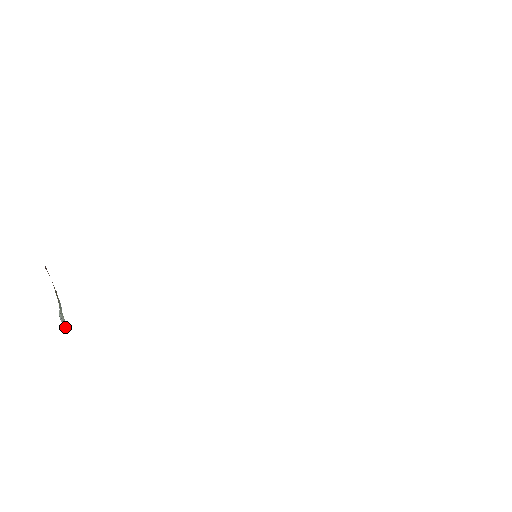
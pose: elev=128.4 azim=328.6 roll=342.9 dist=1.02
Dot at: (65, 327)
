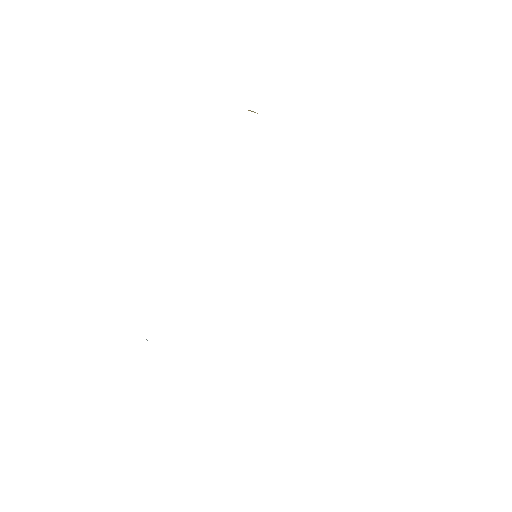
Dot at: (146, 339)
